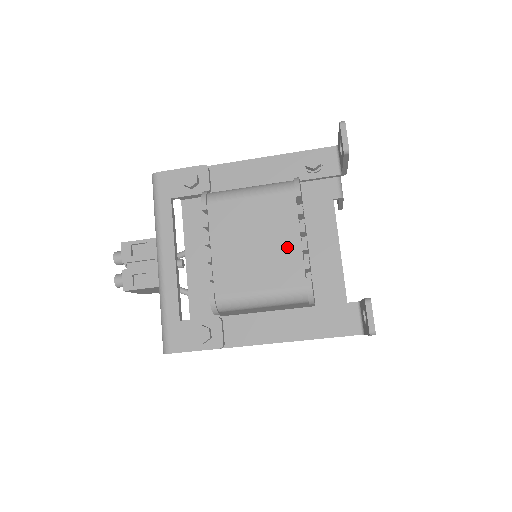
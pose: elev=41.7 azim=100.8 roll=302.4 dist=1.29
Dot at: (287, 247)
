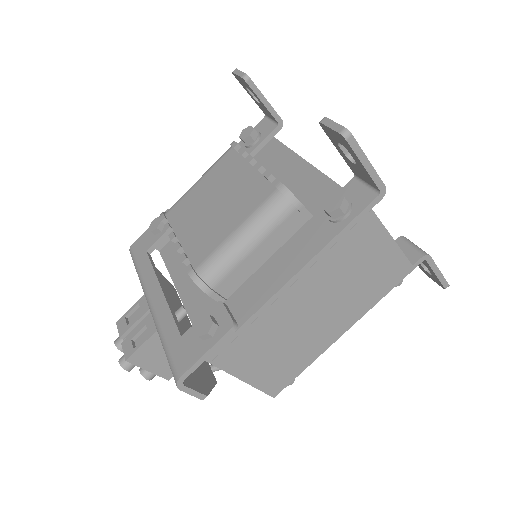
Dot at: (244, 181)
